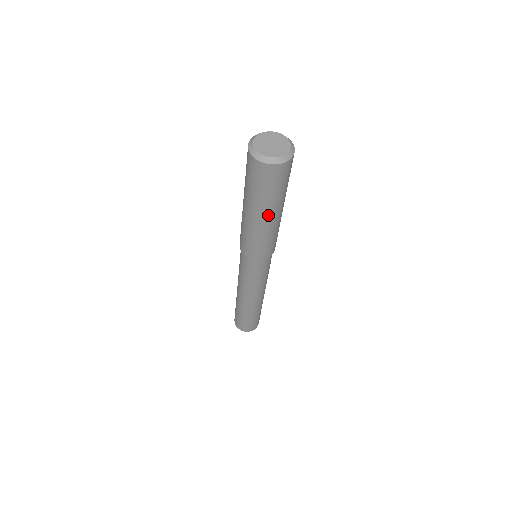
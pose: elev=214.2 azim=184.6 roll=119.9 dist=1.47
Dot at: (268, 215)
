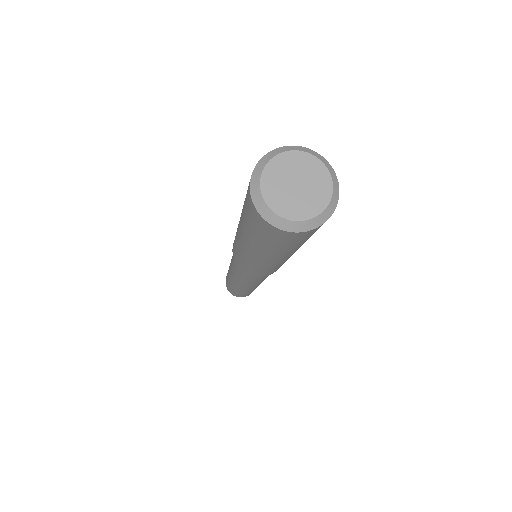
Dot at: occluded
